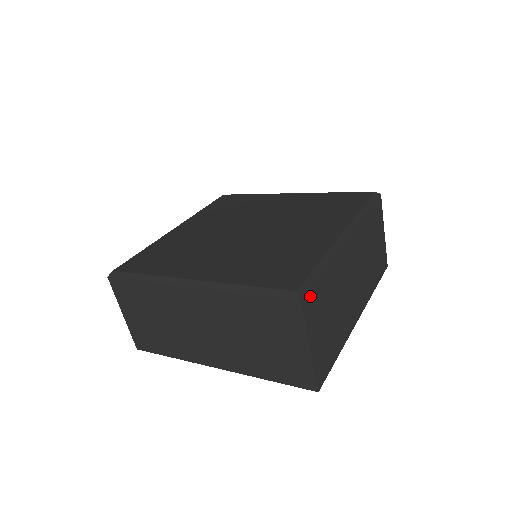
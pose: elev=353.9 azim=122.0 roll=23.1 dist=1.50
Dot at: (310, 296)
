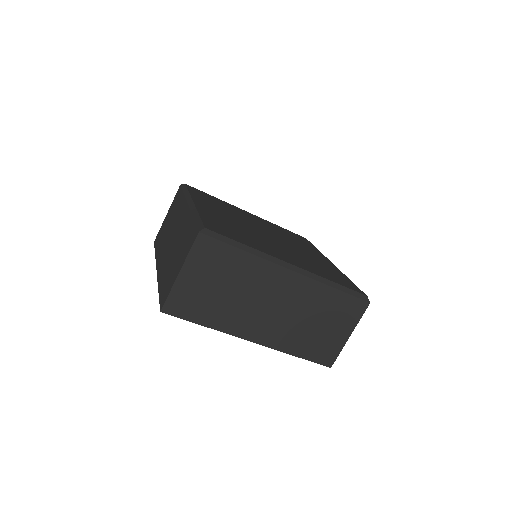
Dot at: (211, 244)
